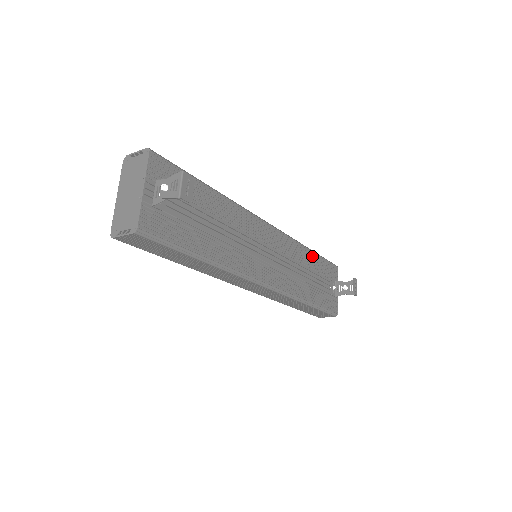
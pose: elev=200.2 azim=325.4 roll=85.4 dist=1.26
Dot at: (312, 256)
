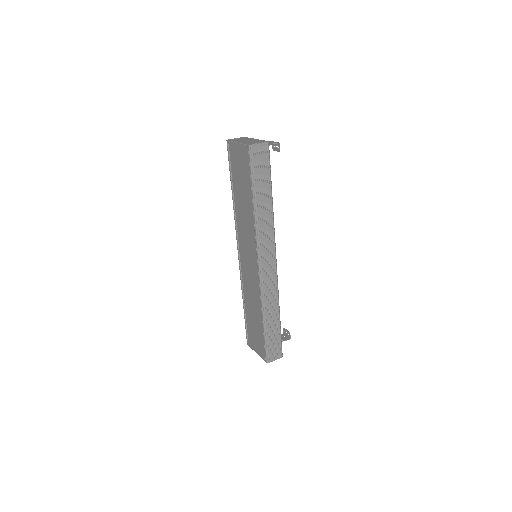
Dot at: occluded
